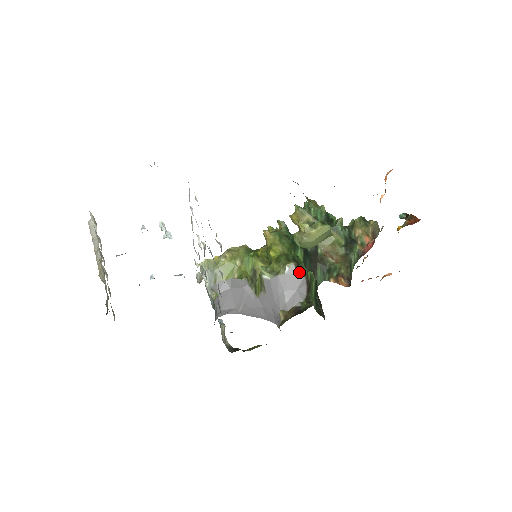
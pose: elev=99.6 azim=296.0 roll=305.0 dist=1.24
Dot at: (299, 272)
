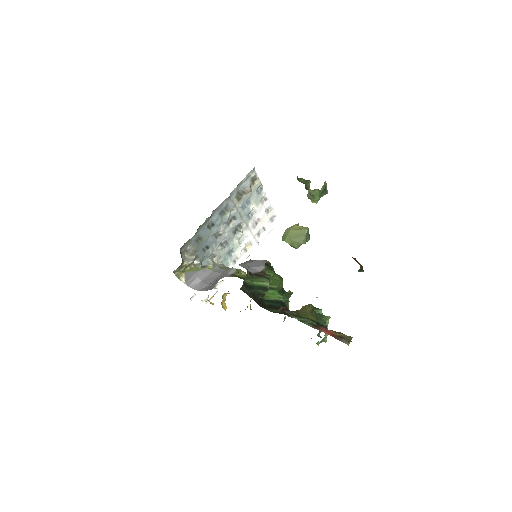
Dot at: (265, 264)
